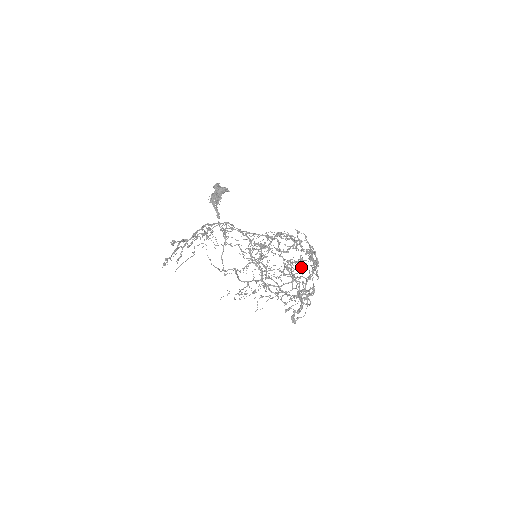
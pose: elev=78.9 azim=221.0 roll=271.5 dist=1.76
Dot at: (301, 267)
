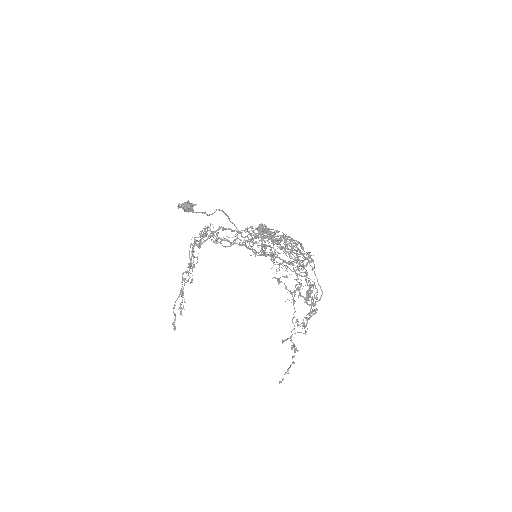
Dot at: occluded
